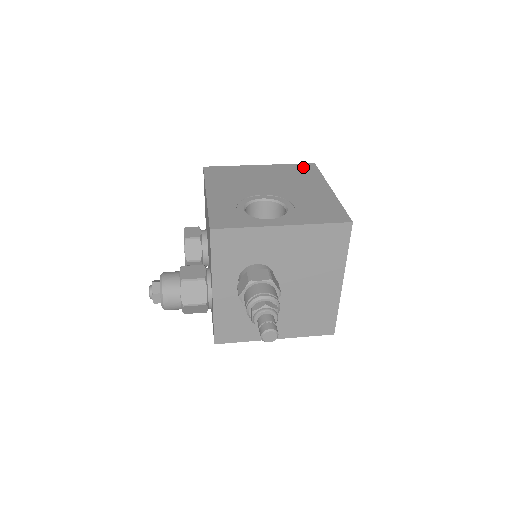
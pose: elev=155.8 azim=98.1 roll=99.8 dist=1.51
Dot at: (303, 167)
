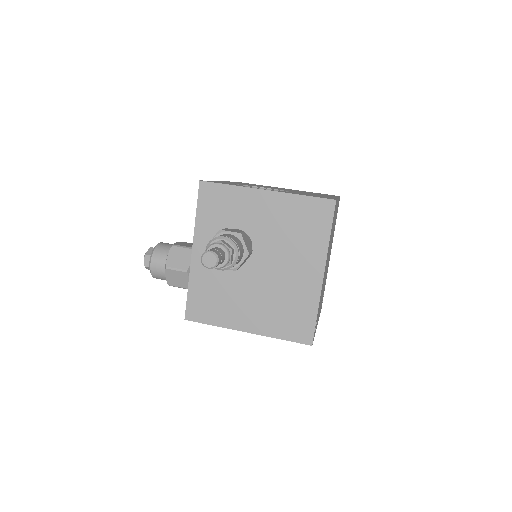
Dot at: (326, 194)
